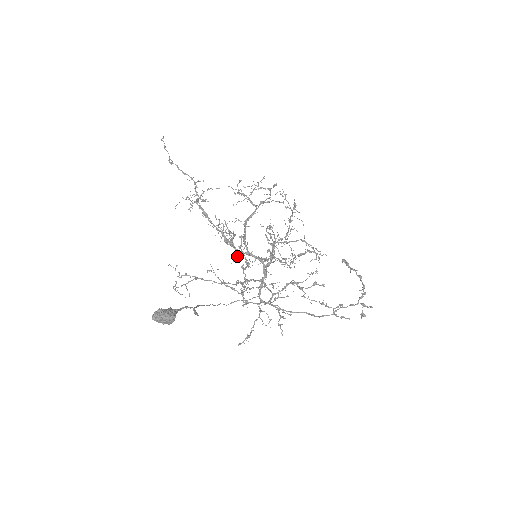
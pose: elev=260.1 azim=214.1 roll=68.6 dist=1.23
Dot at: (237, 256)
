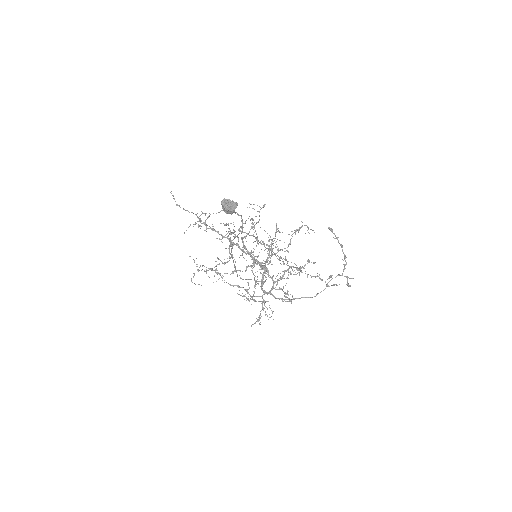
Dot at: (242, 254)
